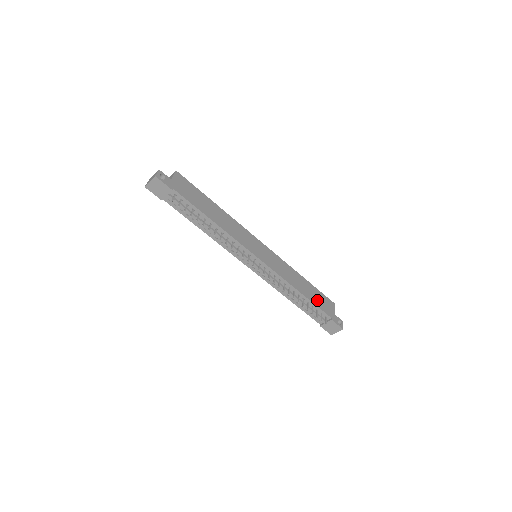
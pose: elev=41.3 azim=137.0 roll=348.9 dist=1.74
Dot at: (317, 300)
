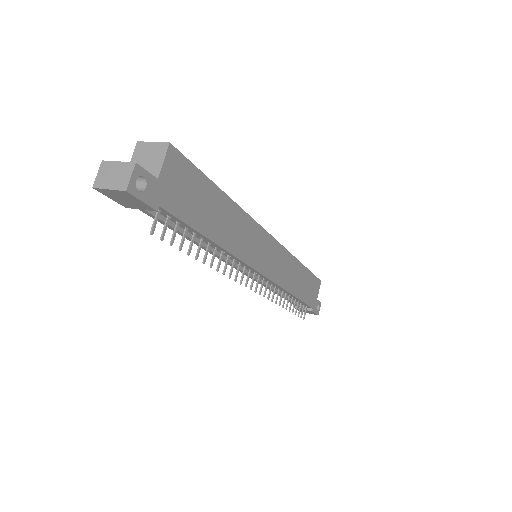
Dot at: (306, 292)
